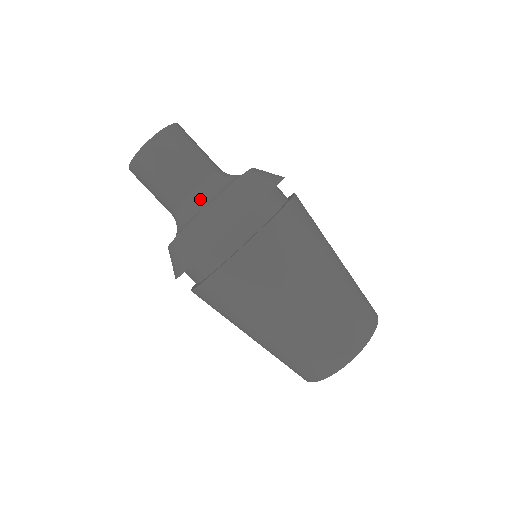
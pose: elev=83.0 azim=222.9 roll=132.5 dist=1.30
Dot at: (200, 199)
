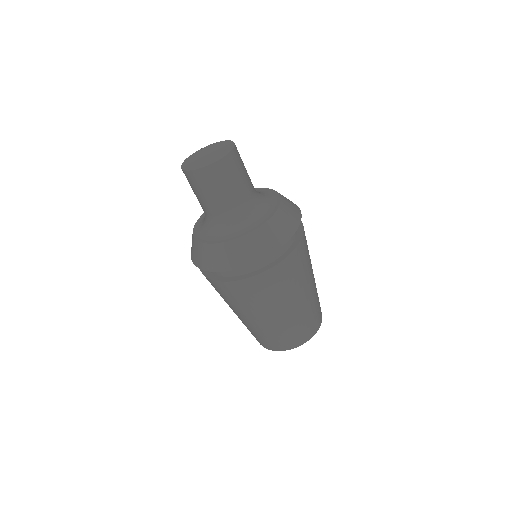
Dot at: (212, 225)
